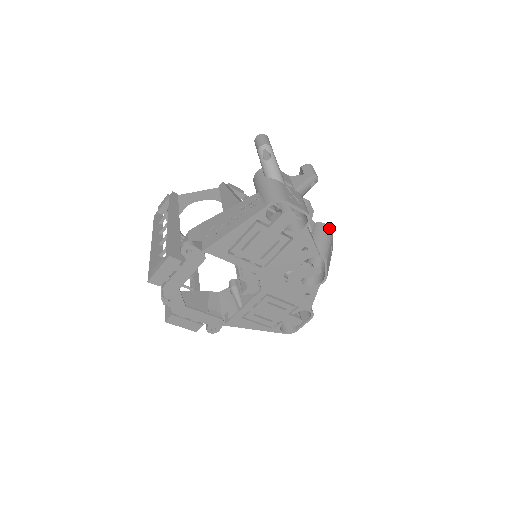
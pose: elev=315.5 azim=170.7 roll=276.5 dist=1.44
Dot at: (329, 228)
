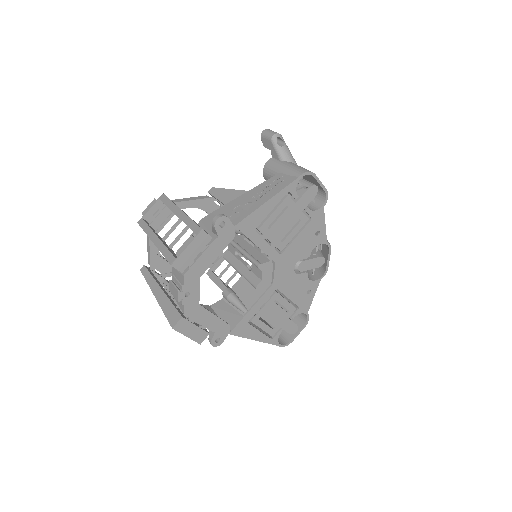
Dot at: occluded
